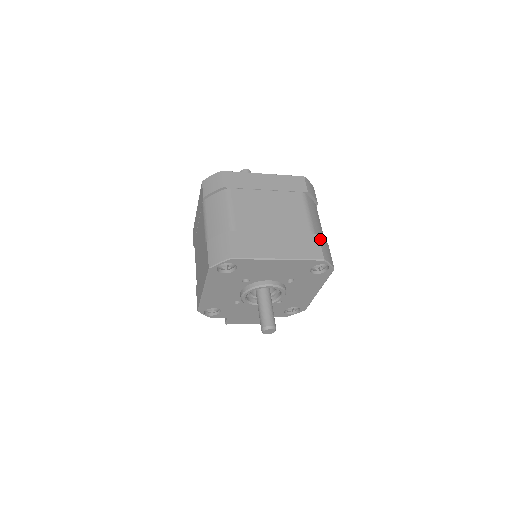
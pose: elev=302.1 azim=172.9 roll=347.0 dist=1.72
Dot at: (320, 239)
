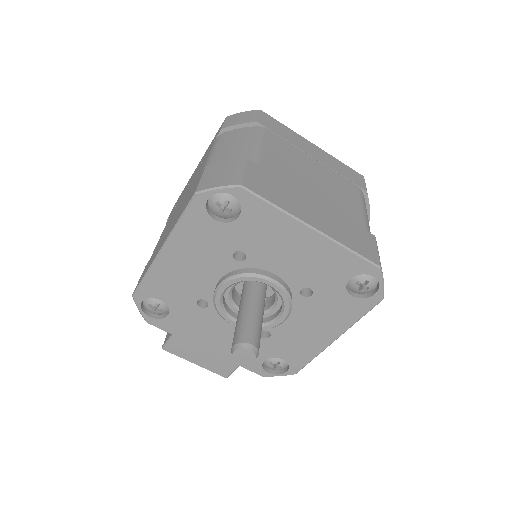
Dot at: (376, 243)
